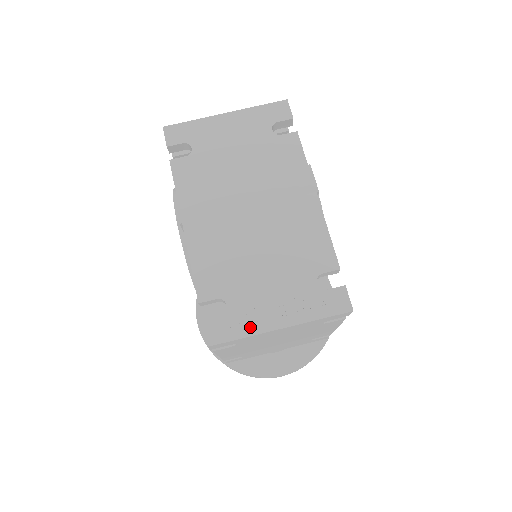
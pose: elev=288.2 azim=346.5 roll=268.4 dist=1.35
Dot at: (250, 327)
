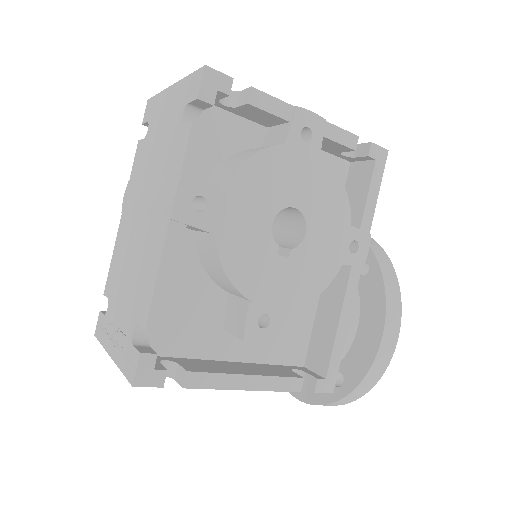
Dot at: (105, 339)
